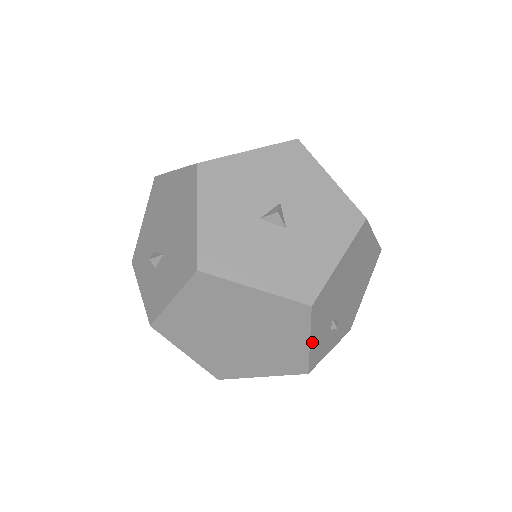
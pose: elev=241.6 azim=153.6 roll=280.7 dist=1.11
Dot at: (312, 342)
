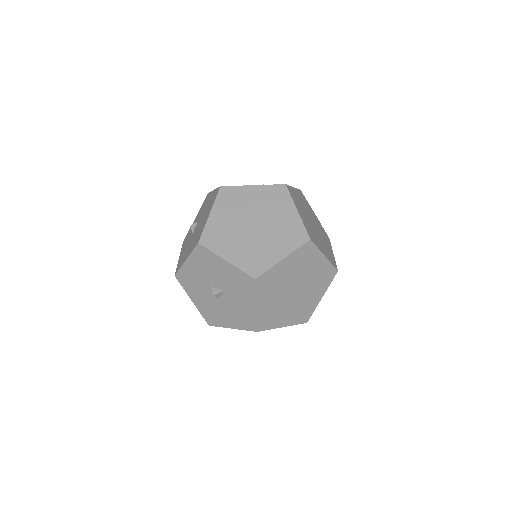
Dot at: occluded
